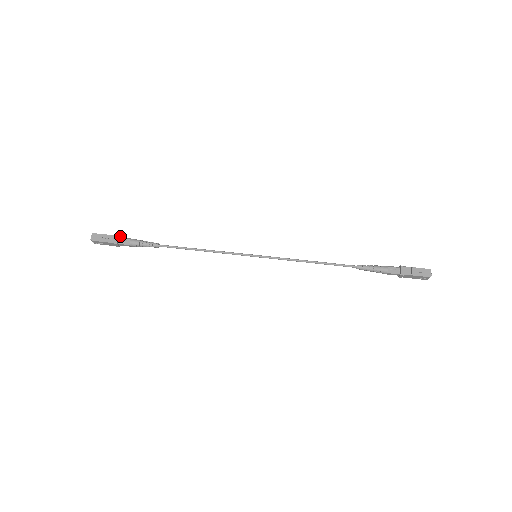
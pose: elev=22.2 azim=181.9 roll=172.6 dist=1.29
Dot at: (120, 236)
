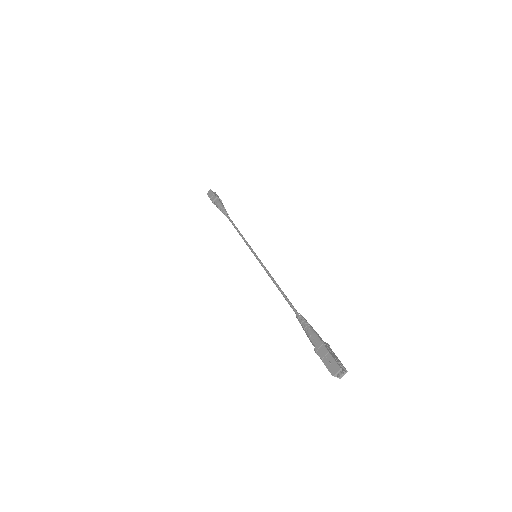
Dot at: (219, 198)
